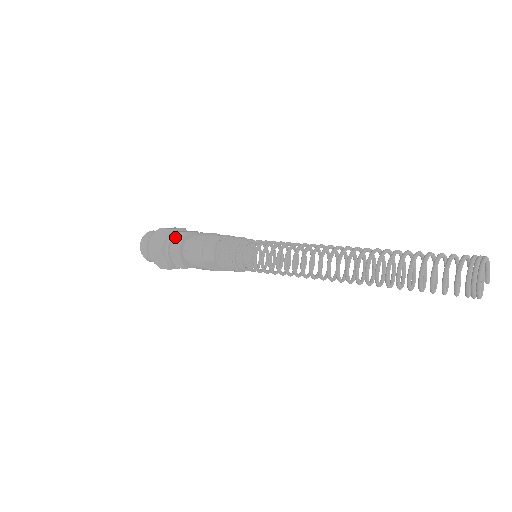
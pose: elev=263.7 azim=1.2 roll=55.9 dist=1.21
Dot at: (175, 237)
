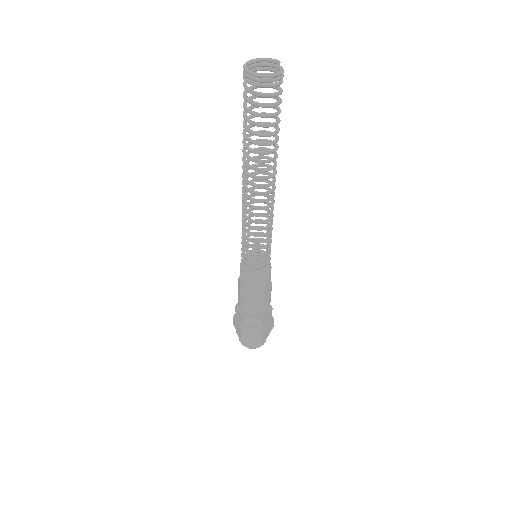
Dot at: (237, 315)
